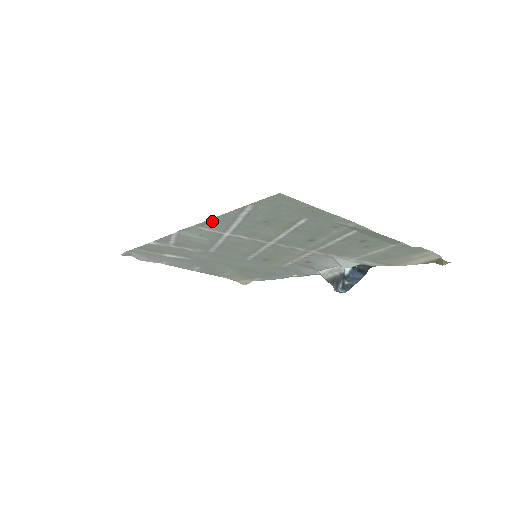
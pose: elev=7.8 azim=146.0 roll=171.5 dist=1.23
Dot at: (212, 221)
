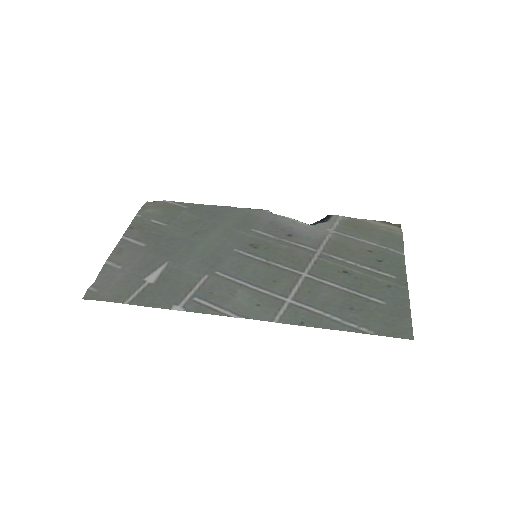
Dot at: (308, 323)
